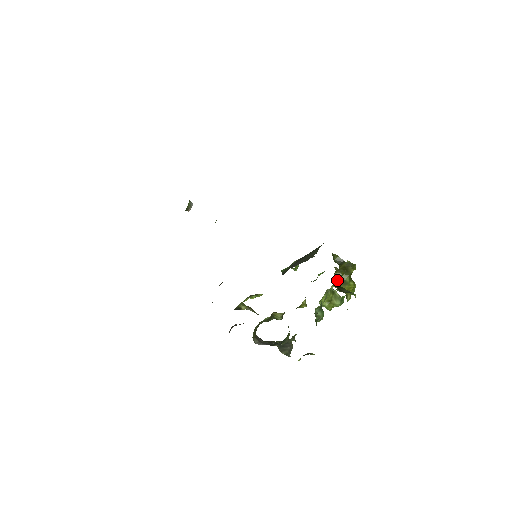
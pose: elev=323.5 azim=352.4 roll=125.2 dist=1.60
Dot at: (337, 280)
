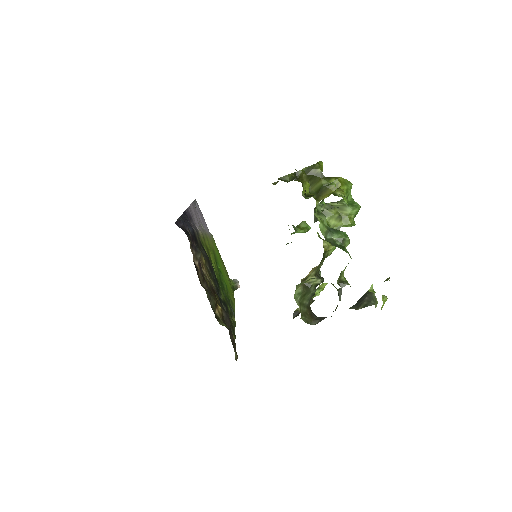
Dot at: (318, 193)
